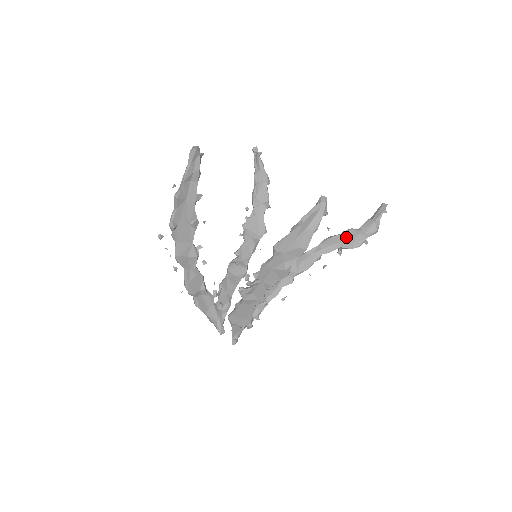
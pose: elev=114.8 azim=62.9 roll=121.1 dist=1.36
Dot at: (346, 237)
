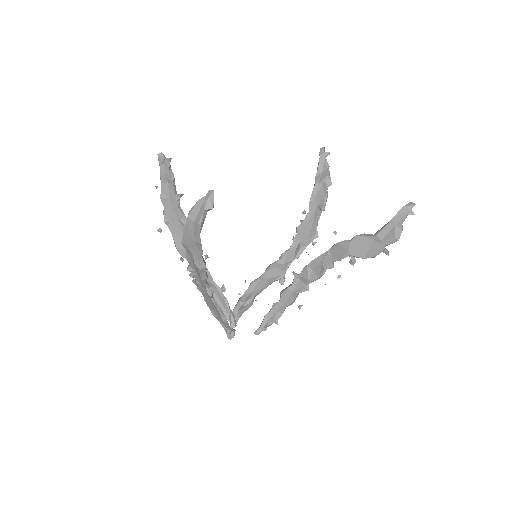
Dot at: (356, 243)
